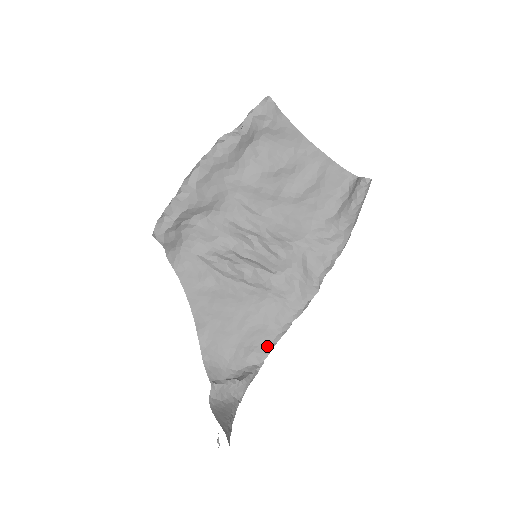
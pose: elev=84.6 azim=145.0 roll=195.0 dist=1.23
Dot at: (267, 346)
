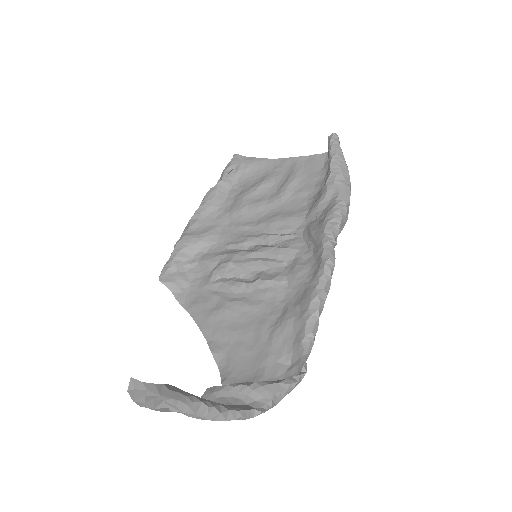
Dot at: (300, 343)
